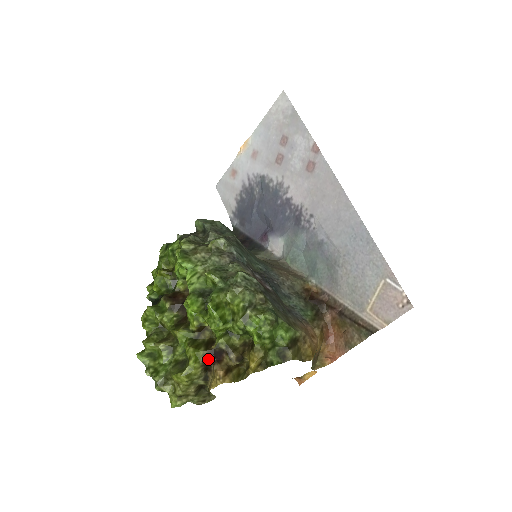
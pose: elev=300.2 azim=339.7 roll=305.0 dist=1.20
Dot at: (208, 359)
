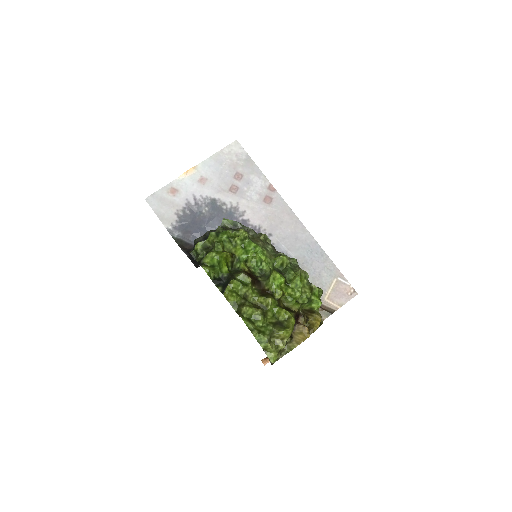
Dot at: (296, 319)
